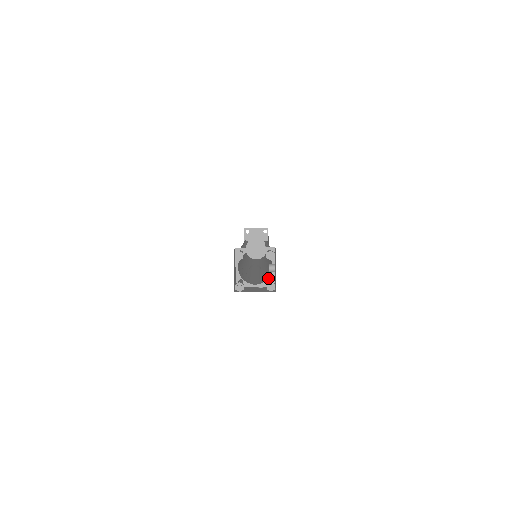
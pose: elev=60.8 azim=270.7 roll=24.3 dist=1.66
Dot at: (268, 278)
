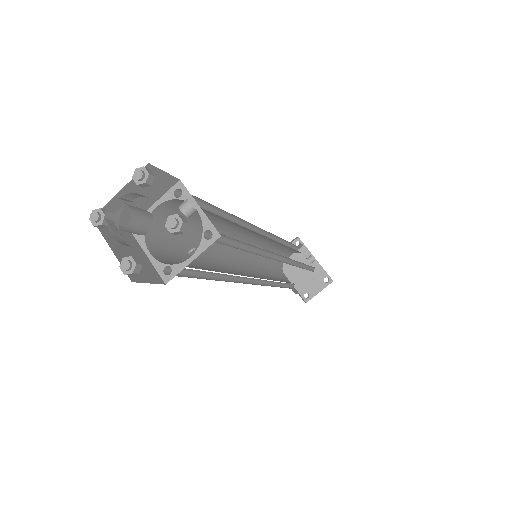
Dot at: occluded
